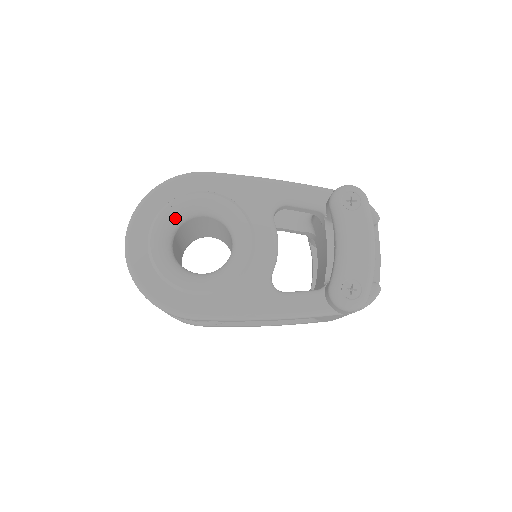
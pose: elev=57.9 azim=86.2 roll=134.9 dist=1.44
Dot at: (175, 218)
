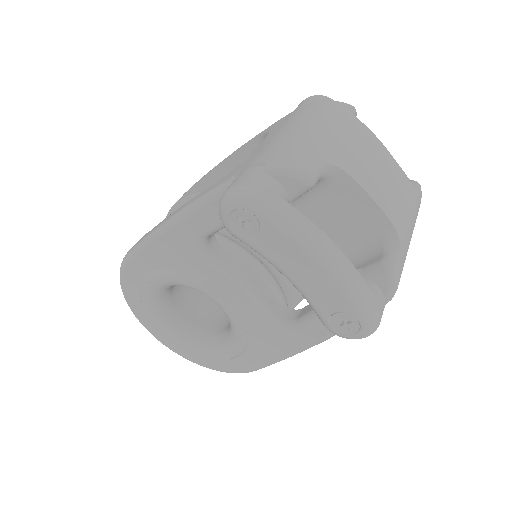
Dot at: (159, 309)
